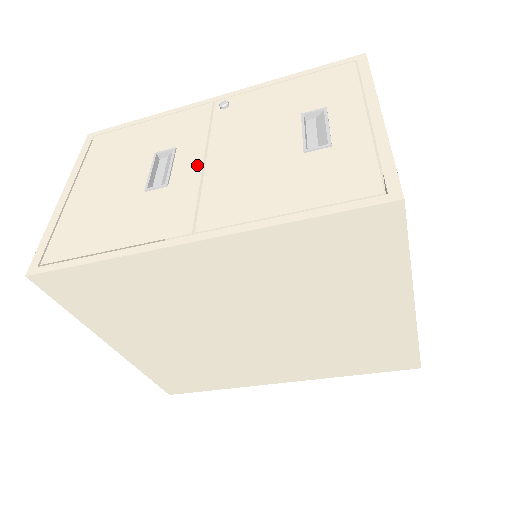
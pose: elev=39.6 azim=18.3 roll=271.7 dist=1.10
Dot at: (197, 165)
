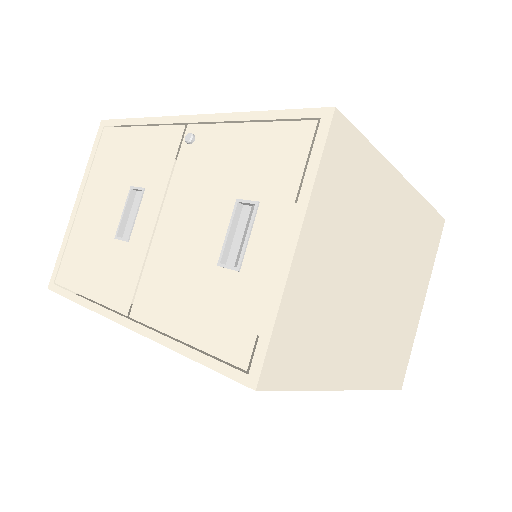
Dot at: (150, 226)
